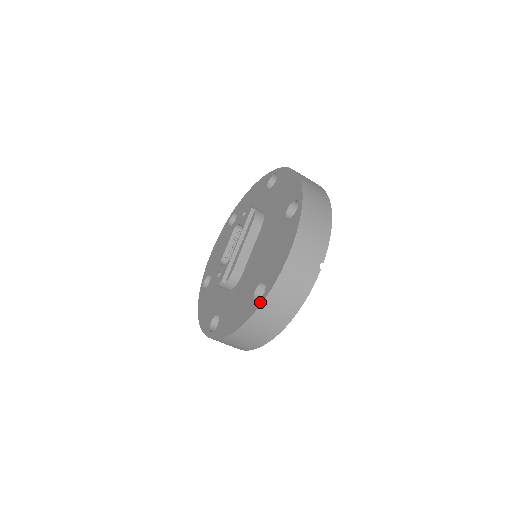
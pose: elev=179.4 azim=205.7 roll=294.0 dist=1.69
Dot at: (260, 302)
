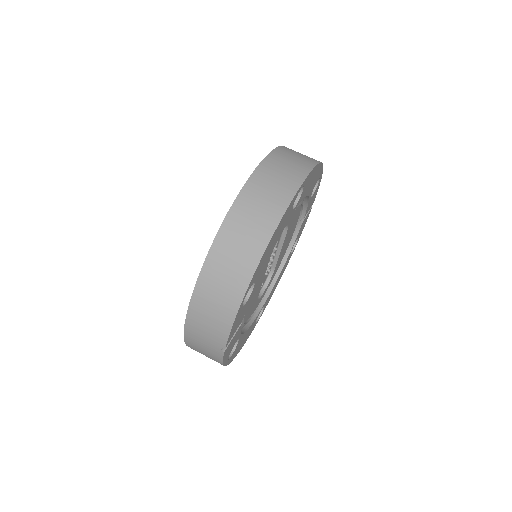
Dot at: occluded
